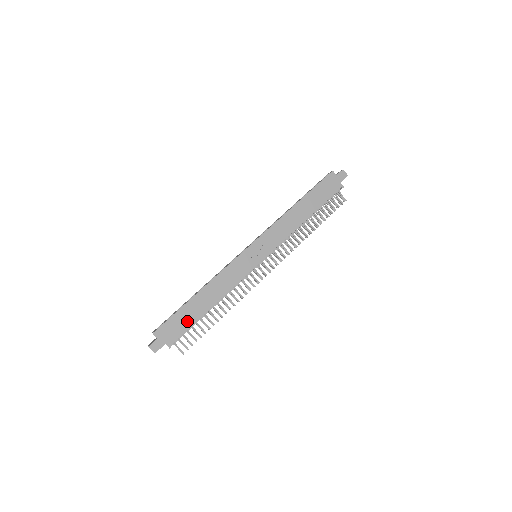
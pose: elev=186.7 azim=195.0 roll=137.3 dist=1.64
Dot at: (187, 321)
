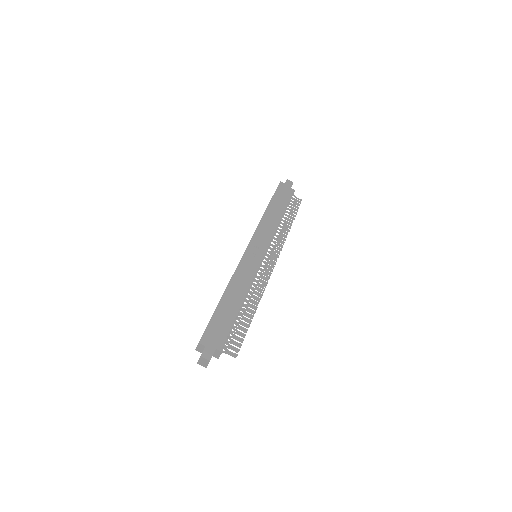
Dot at: (226, 322)
